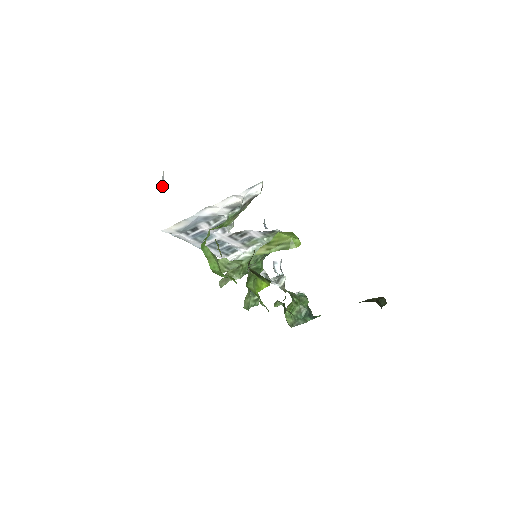
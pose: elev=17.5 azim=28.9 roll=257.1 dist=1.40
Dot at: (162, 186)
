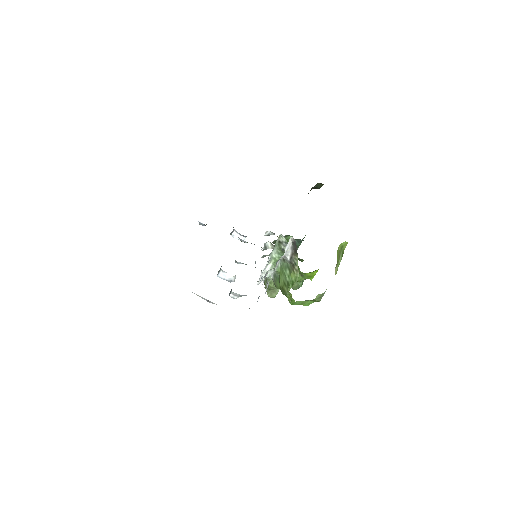
Dot at: (212, 303)
